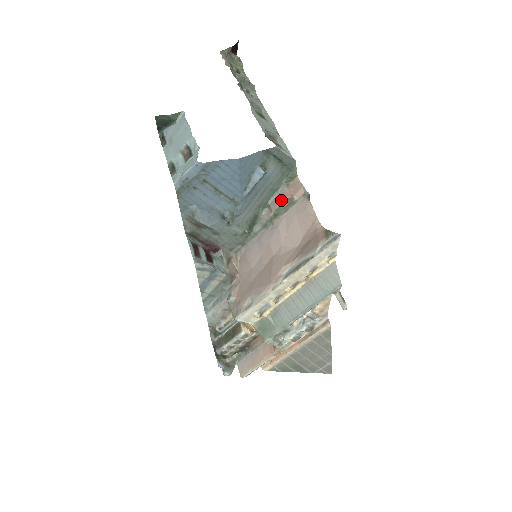
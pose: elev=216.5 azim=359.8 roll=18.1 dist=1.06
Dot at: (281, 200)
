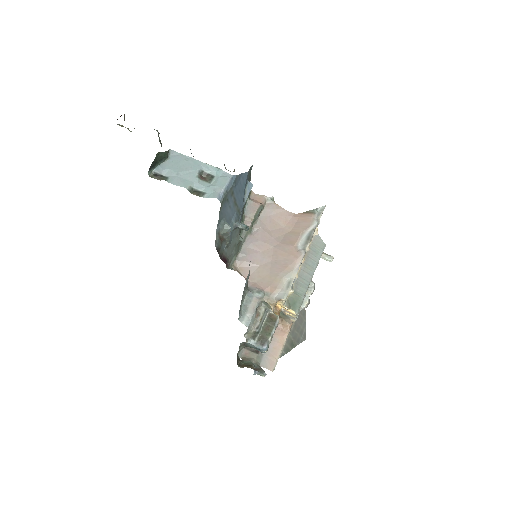
Dot at: (255, 208)
